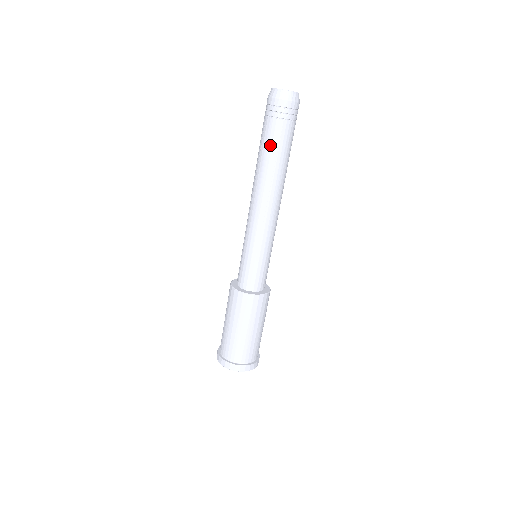
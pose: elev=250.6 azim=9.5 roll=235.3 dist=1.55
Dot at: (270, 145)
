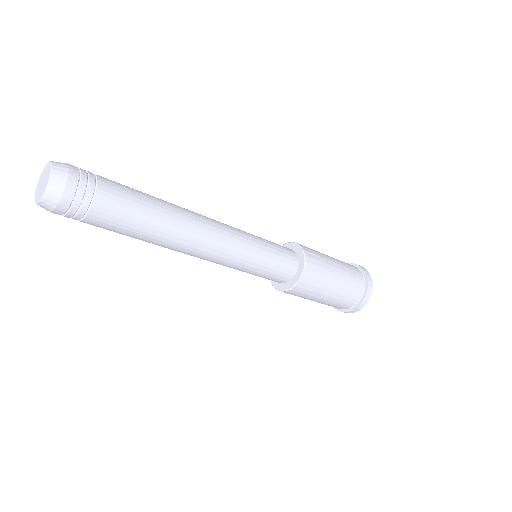
Dot at: (122, 230)
